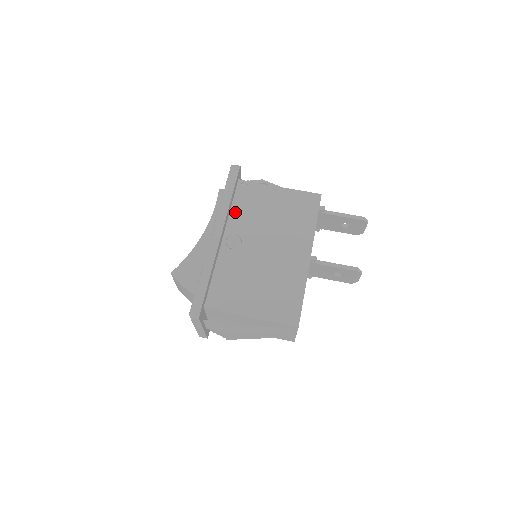
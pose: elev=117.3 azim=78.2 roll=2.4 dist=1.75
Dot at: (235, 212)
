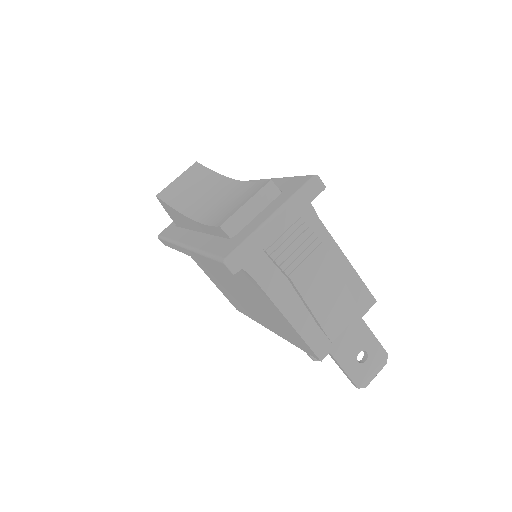
Dot at: occluded
